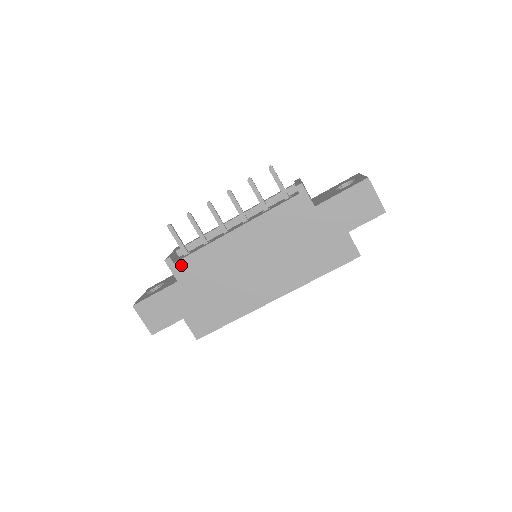
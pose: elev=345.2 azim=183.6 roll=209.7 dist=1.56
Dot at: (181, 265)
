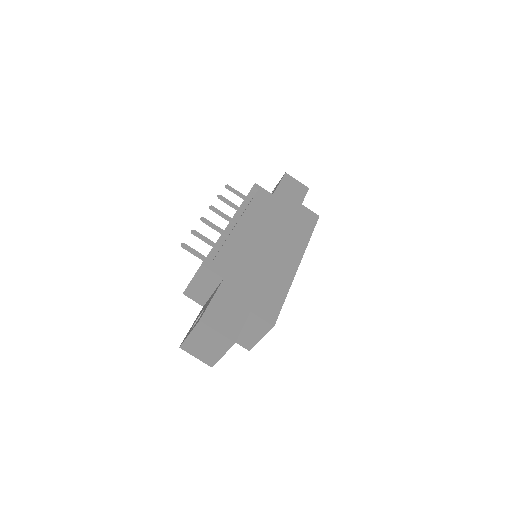
Dot at: (217, 263)
